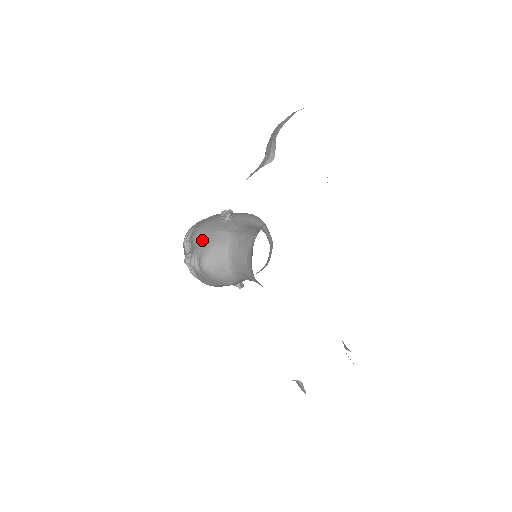
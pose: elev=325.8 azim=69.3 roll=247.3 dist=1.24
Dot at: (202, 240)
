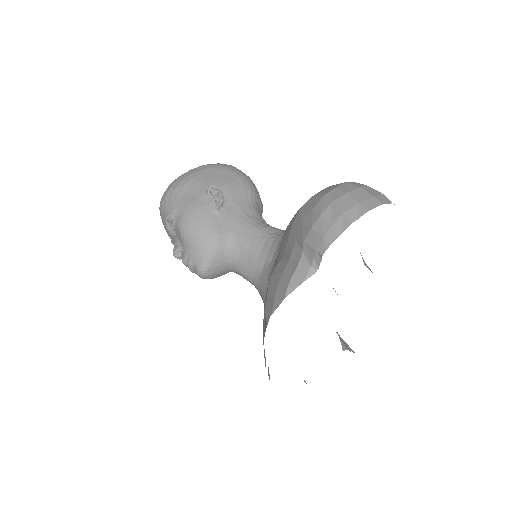
Dot at: (196, 245)
